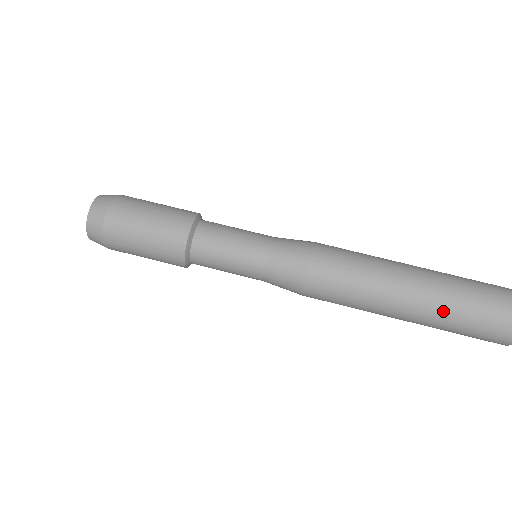
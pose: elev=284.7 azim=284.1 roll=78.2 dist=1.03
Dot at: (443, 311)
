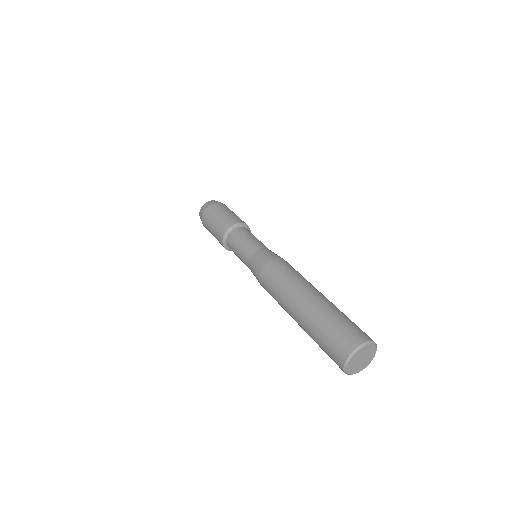
Dot at: (312, 320)
